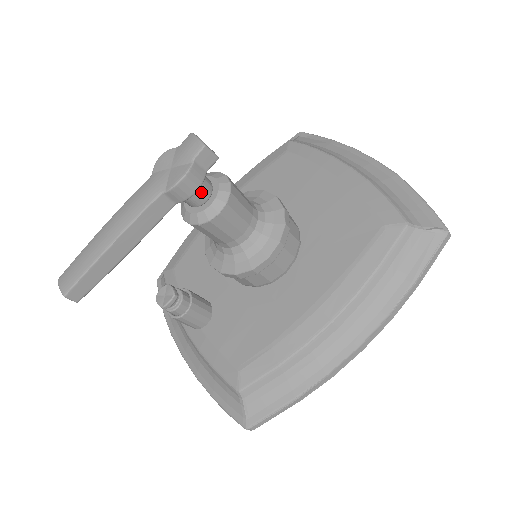
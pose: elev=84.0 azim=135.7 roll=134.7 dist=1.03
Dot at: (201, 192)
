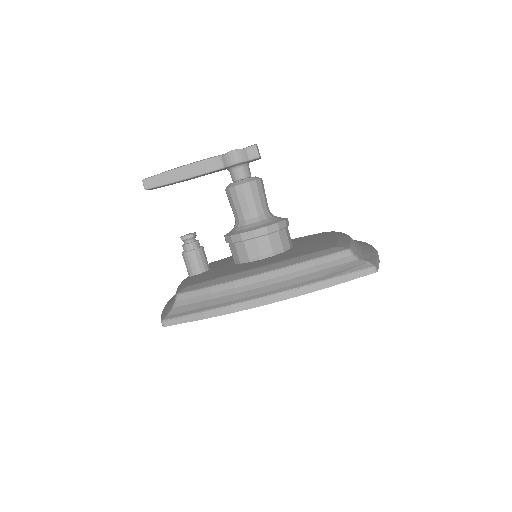
Dot at: (241, 171)
